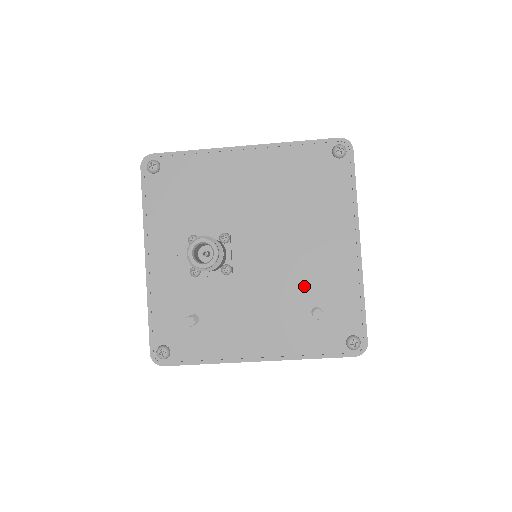
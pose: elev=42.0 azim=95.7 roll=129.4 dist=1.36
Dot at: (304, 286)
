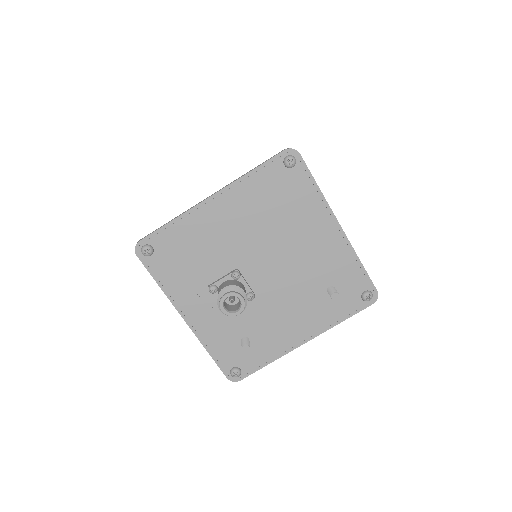
Dot at: (313, 277)
